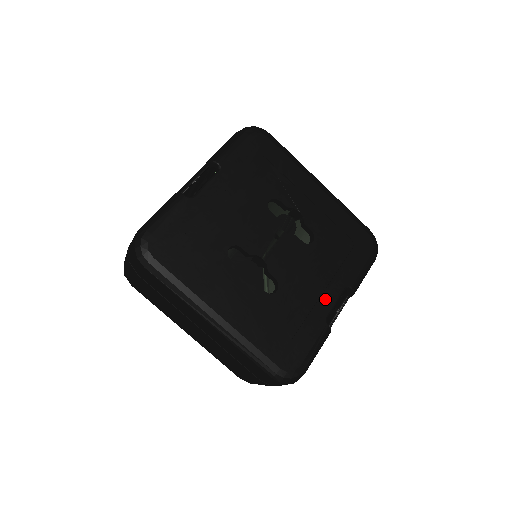
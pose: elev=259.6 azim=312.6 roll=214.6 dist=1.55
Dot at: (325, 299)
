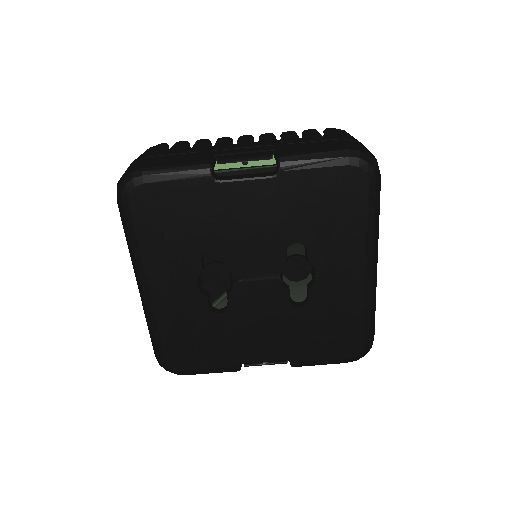
Dot at: (257, 352)
